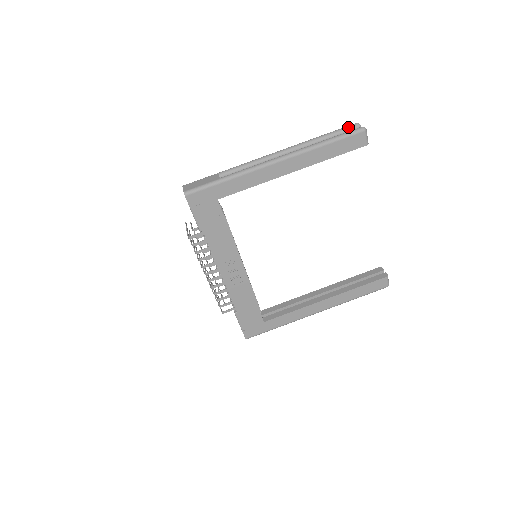
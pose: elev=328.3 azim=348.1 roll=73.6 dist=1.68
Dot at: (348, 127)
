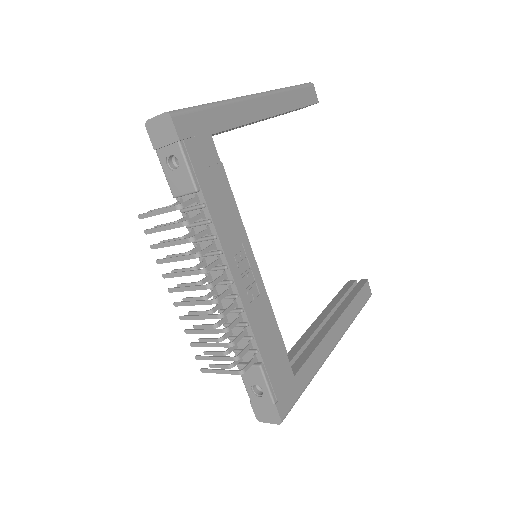
Dot at: occluded
